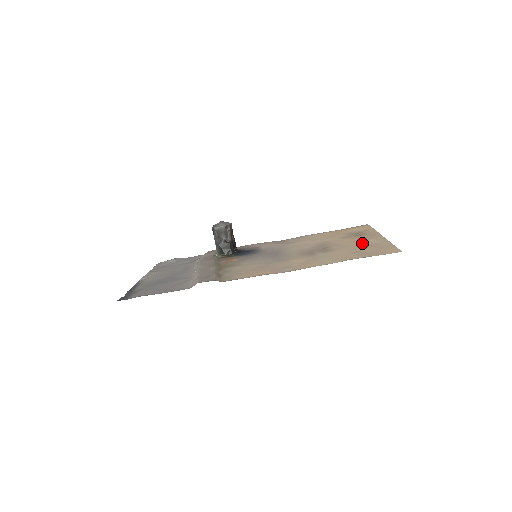
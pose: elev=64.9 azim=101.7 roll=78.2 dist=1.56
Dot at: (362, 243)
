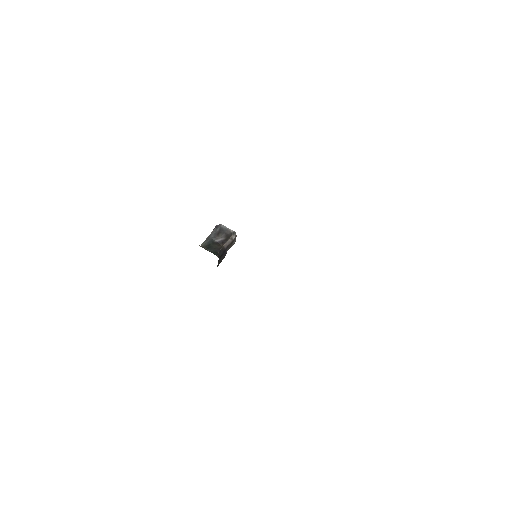
Dot at: occluded
